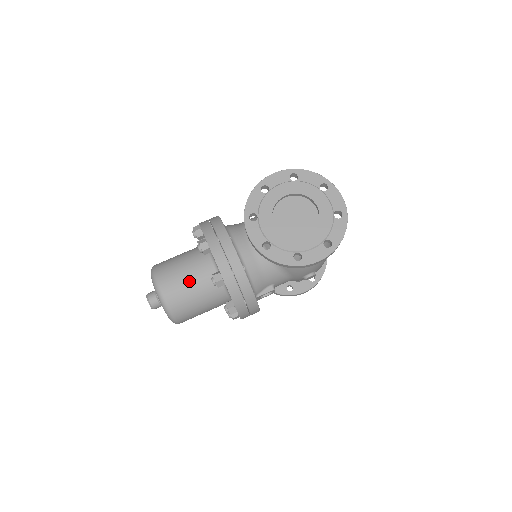
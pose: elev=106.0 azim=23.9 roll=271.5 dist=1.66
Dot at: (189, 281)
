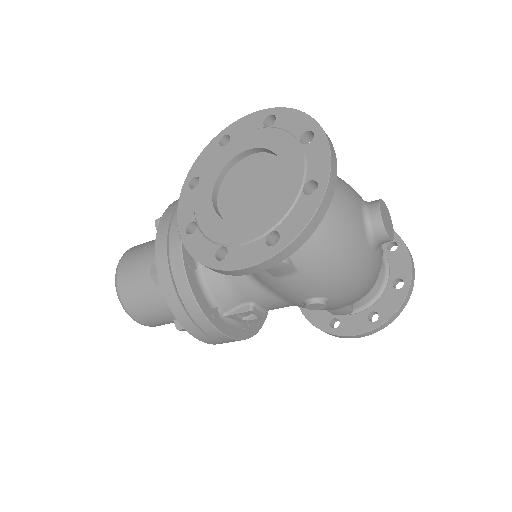
Dot at: (144, 269)
